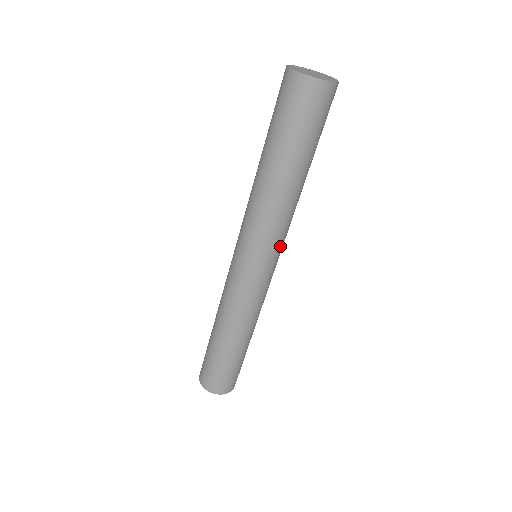
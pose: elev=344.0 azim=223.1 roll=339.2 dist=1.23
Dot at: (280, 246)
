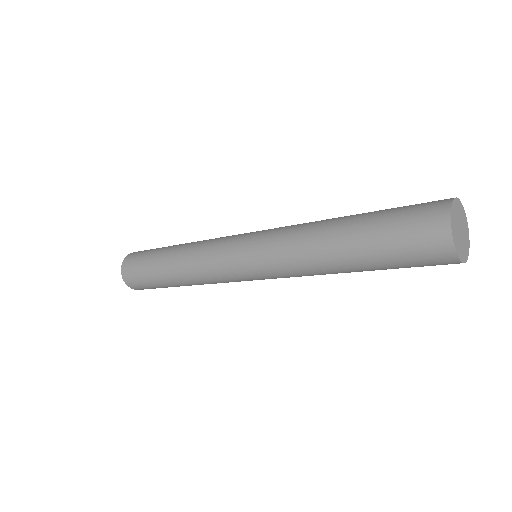
Dot at: occluded
